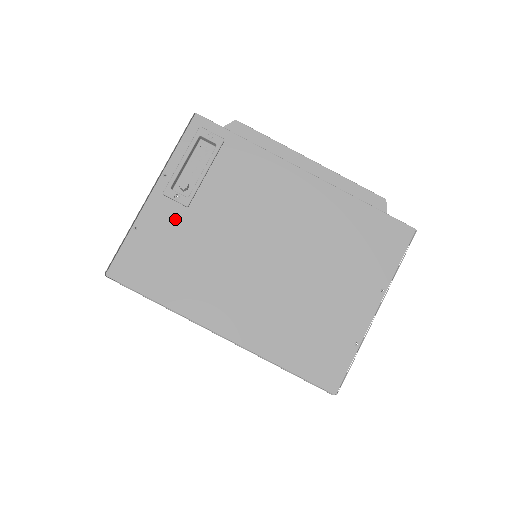
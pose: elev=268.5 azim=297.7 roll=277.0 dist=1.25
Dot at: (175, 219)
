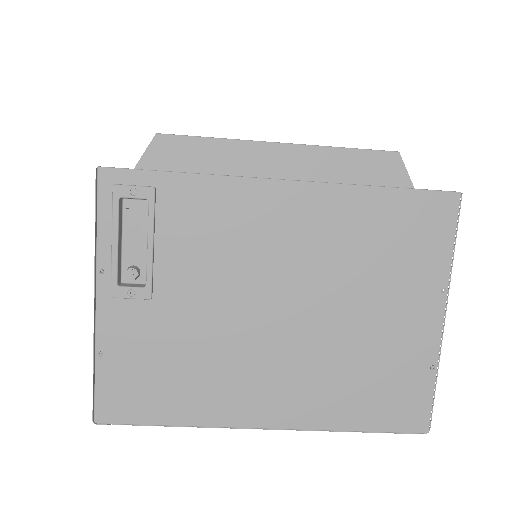
Dot at: (143, 320)
